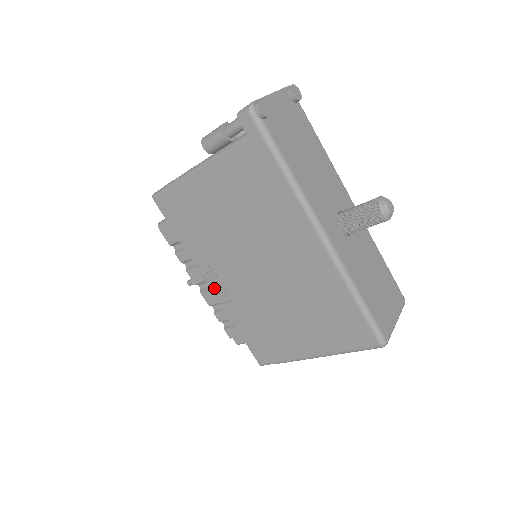
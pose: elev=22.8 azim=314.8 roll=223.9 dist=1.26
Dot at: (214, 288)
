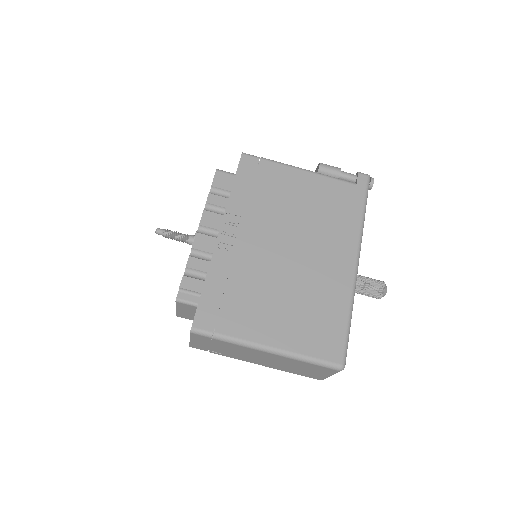
Dot at: (222, 237)
